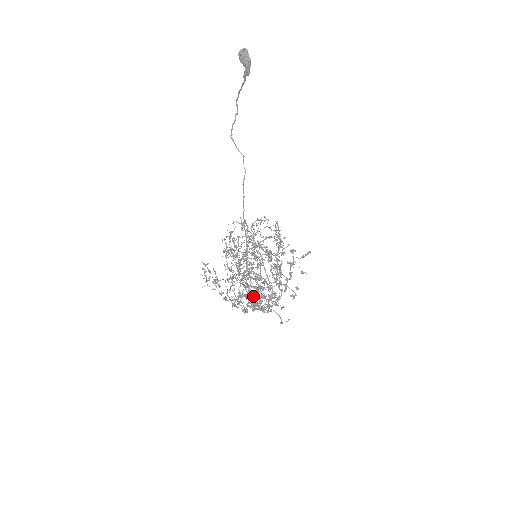
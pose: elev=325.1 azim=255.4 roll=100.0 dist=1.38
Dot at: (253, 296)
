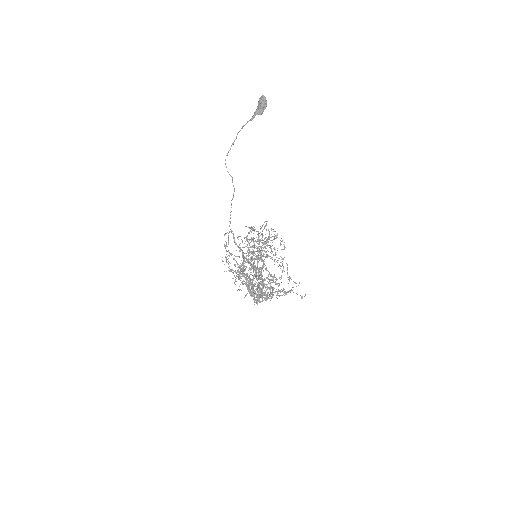
Dot at: (260, 289)
